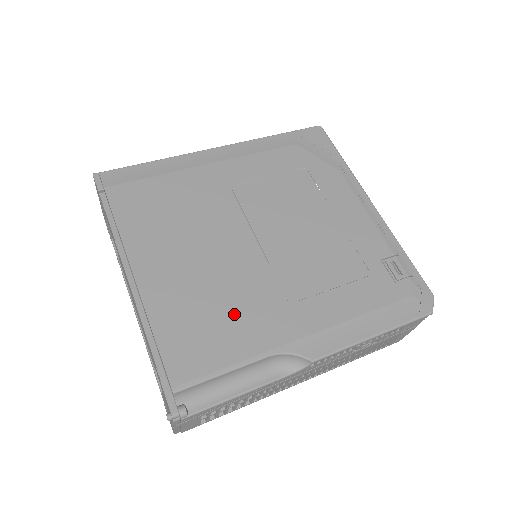
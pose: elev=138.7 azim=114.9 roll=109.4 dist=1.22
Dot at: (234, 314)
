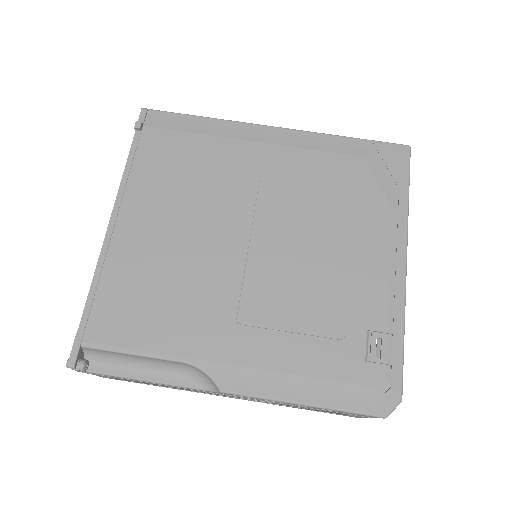
Dot at: (178, 305)
